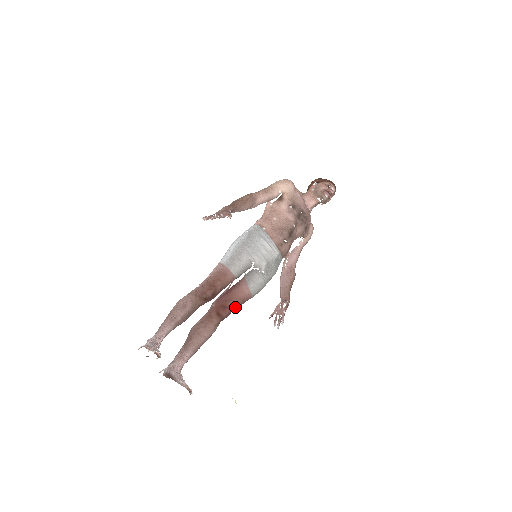
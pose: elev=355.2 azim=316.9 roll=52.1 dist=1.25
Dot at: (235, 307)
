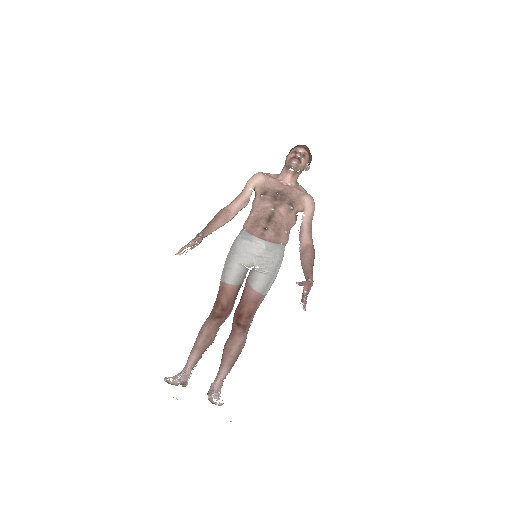
Dot at: (248, 311)
